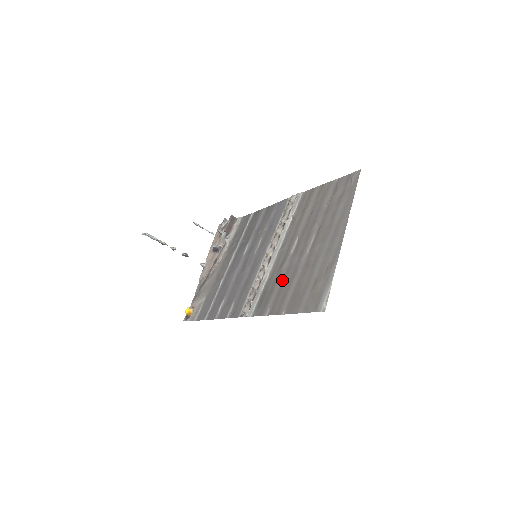
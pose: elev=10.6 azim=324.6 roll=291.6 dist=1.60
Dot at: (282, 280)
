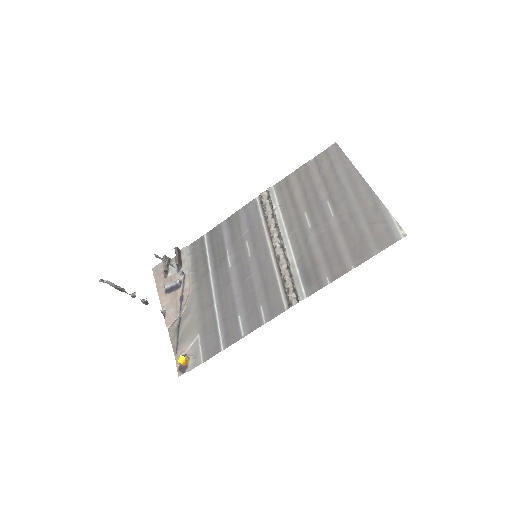
Dot at: (321, 249)
